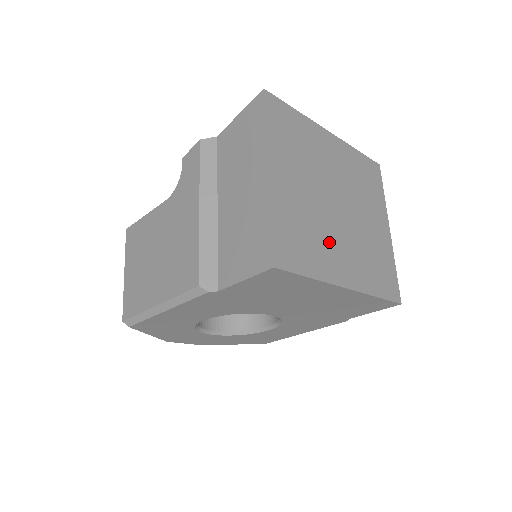
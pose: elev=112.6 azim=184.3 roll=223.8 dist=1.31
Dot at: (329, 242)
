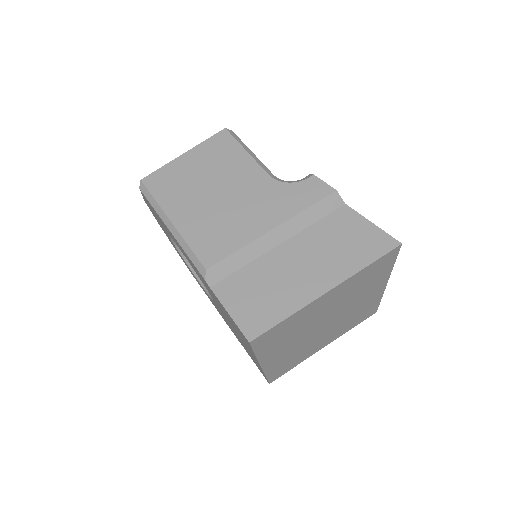
Dot at: (291, 341)
